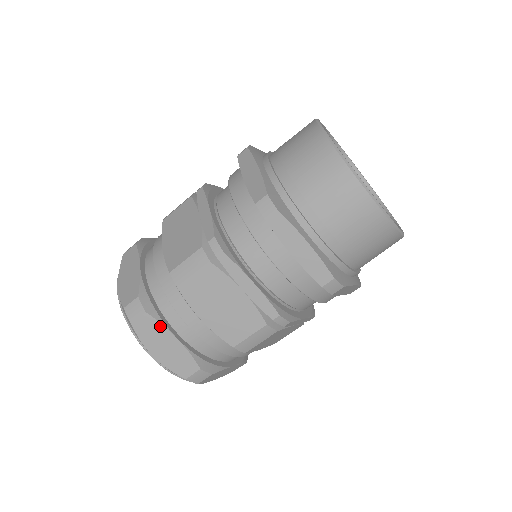
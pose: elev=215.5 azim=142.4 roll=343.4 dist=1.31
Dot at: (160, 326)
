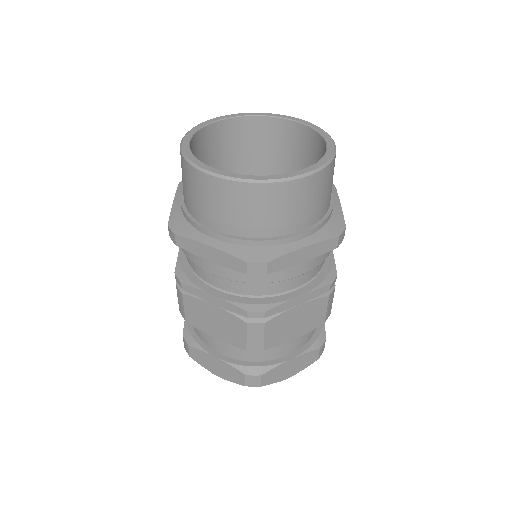
Dot at: (202, 352)
